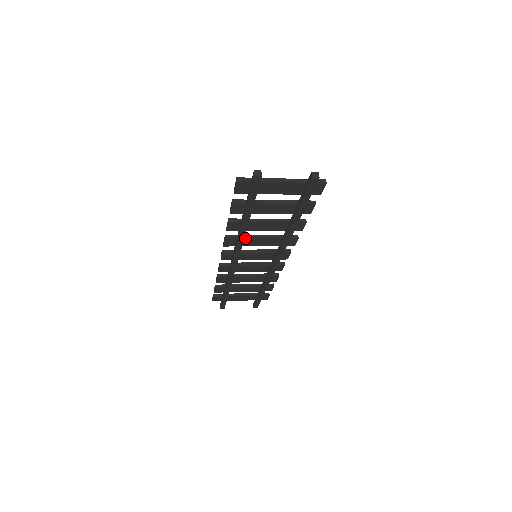
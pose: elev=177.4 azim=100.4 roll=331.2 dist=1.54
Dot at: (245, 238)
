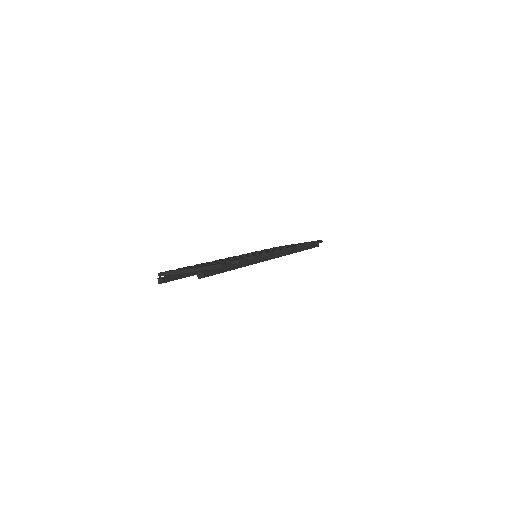
Dot at: occluded
